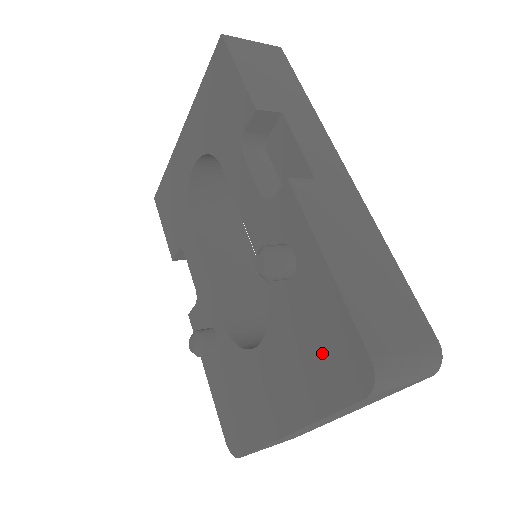
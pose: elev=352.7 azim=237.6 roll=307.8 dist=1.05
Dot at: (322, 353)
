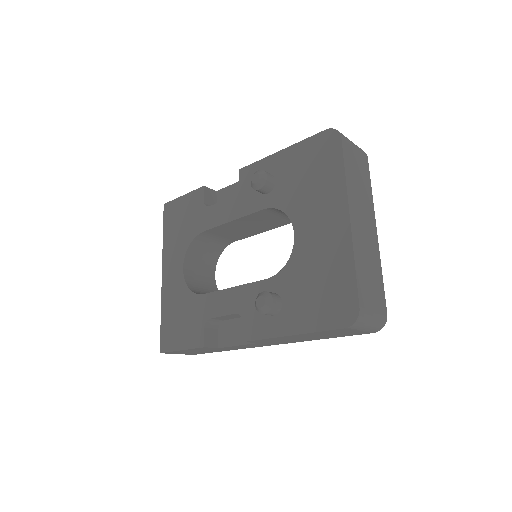
Dot at: (315, 166)
